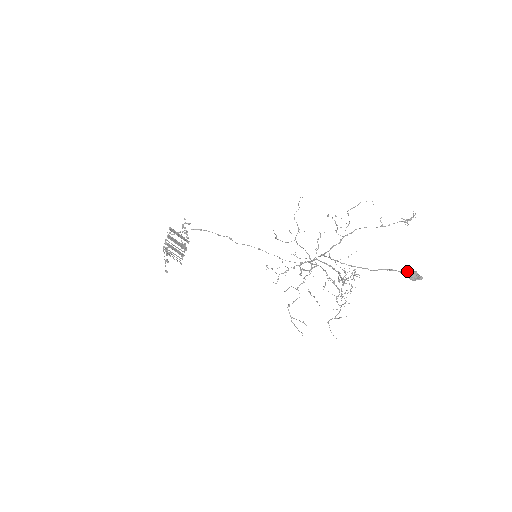
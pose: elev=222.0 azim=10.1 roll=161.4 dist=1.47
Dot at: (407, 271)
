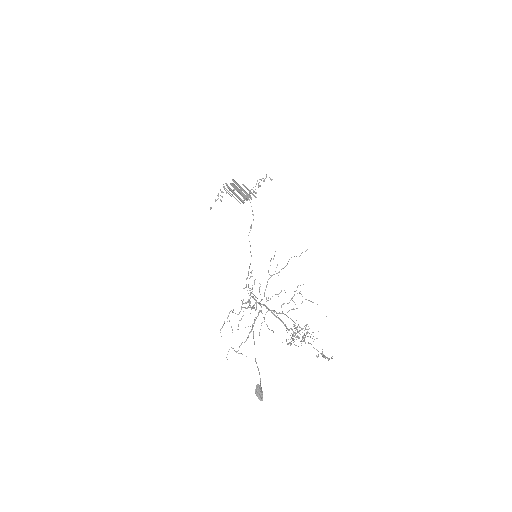
Dot at: (258, 385)
